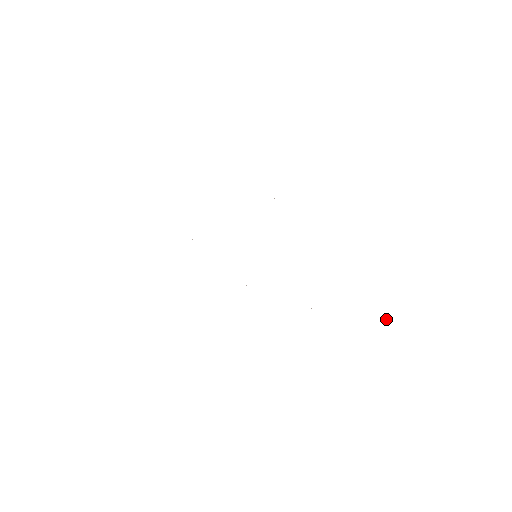
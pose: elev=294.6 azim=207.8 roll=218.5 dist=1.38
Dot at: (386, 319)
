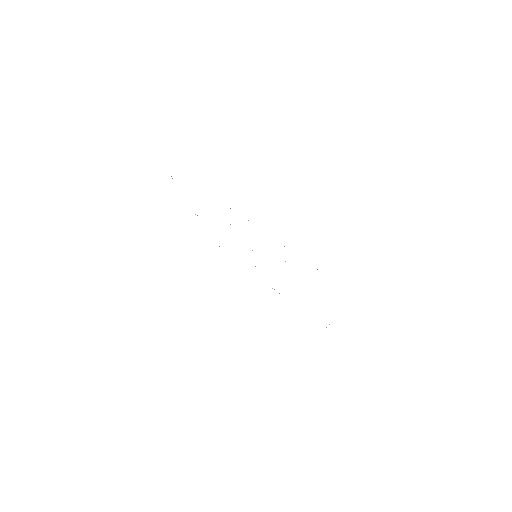
Dot at: occluded
